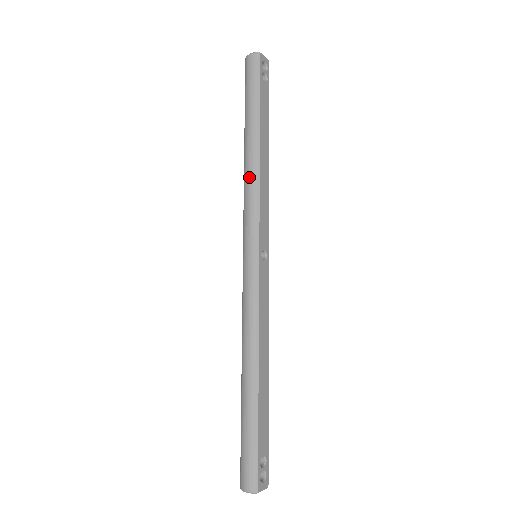
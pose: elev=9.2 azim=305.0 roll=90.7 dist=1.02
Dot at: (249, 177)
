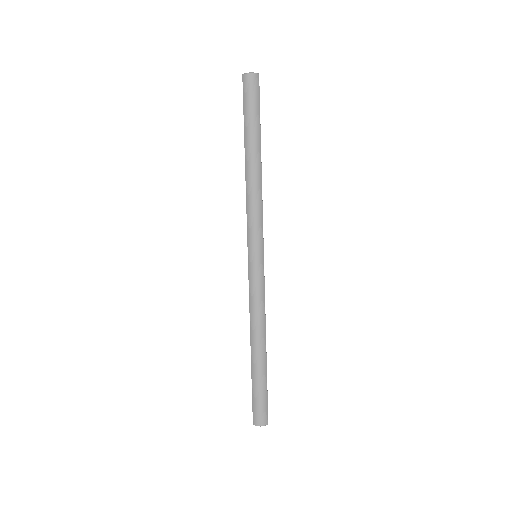
Dot at: (254, 192)
